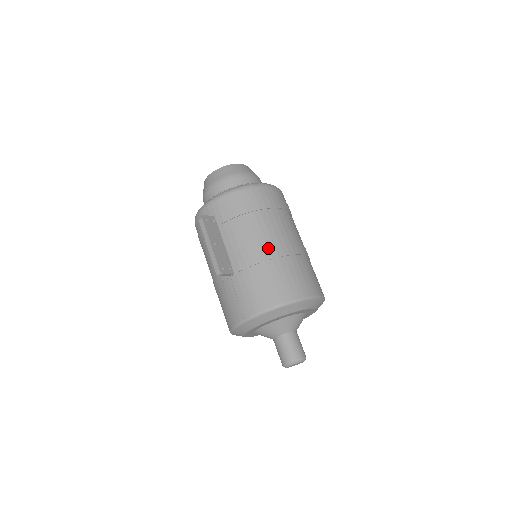
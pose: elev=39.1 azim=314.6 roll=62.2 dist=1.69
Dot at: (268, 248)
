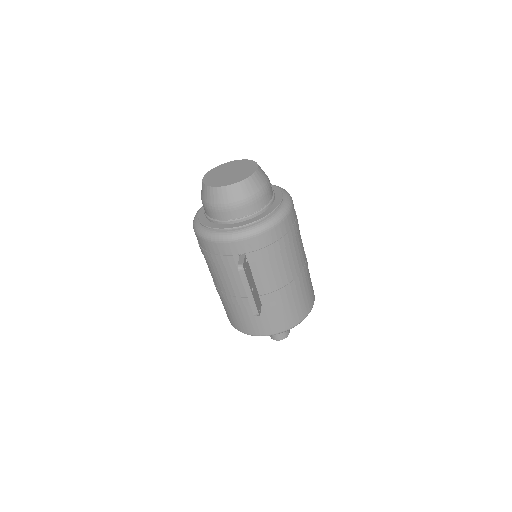
Dot at: (294, 280)
